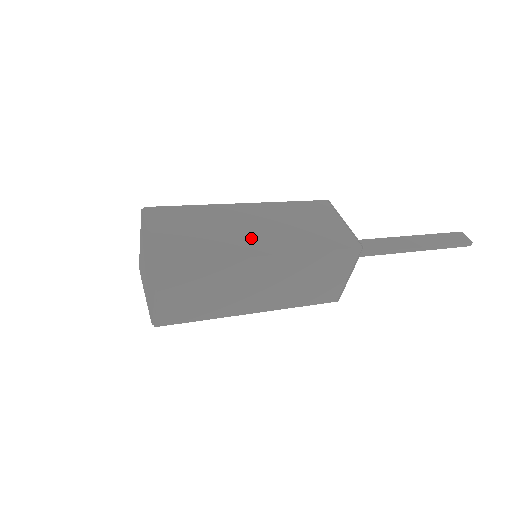
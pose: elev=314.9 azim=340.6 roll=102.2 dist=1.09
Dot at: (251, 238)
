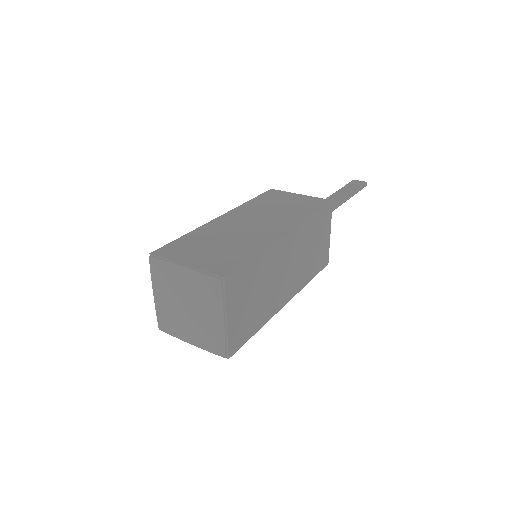
Dot at: (259, 231)
